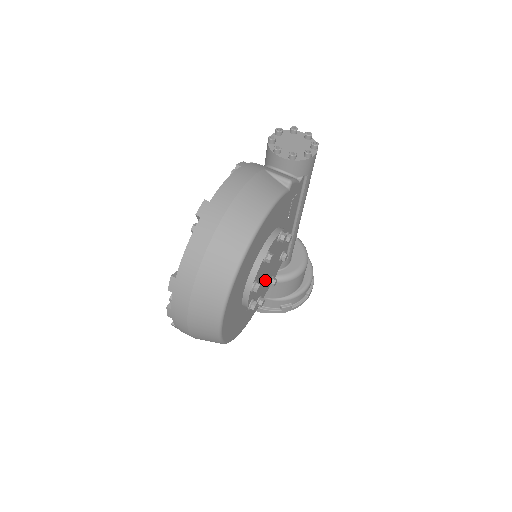
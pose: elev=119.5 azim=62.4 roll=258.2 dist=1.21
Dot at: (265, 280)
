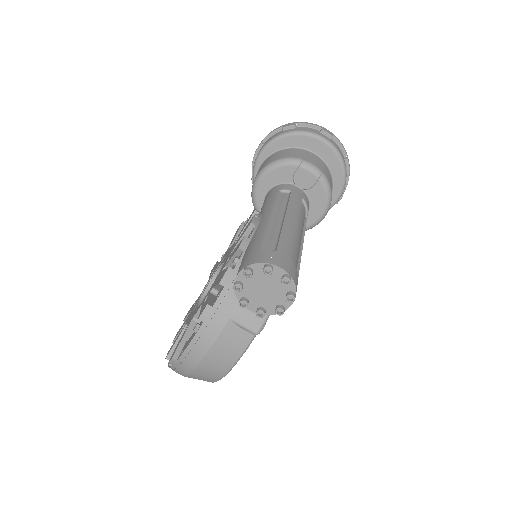
Dot at: occluded
